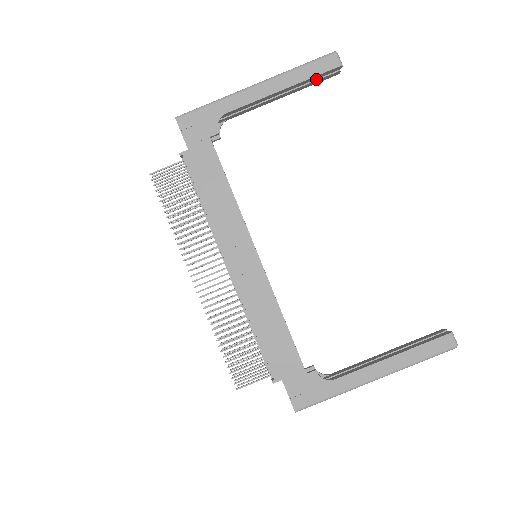
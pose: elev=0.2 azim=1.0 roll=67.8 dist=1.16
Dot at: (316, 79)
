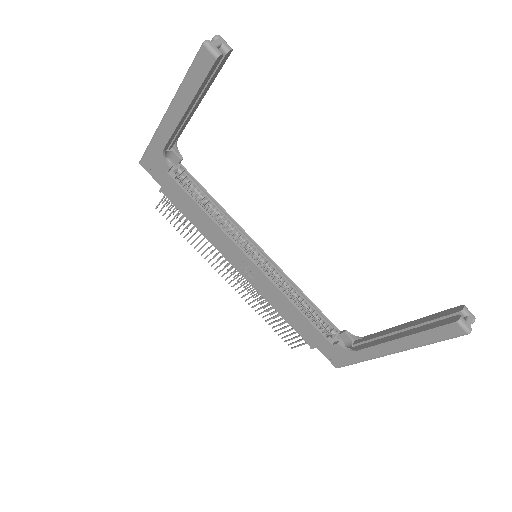
Dot at: (212, 74)
